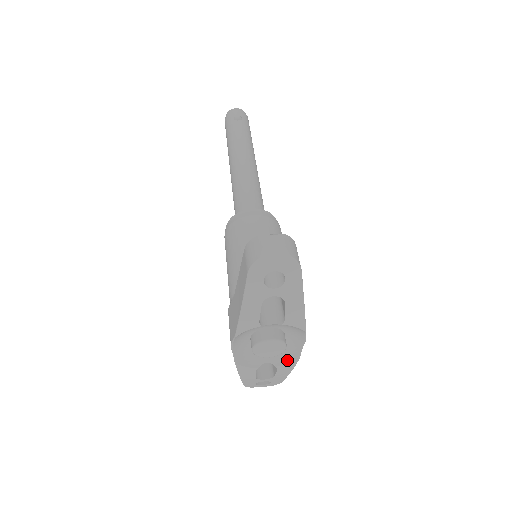
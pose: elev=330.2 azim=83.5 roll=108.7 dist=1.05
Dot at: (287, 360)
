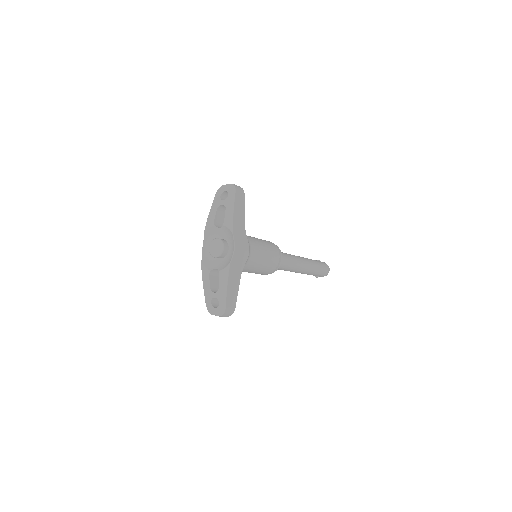
Dot at: (225, 266)
